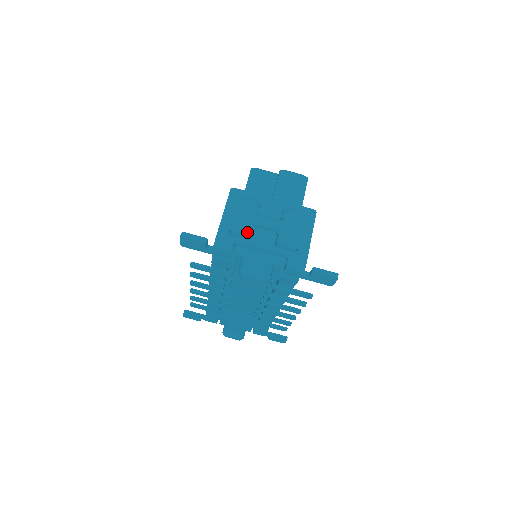
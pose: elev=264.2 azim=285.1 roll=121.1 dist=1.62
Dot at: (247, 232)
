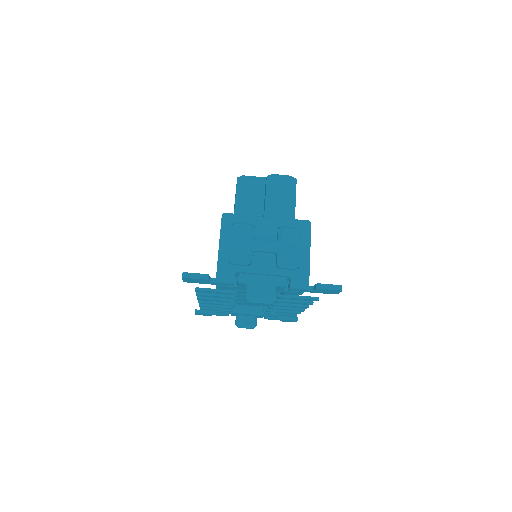
Dot at: (246, 261)
